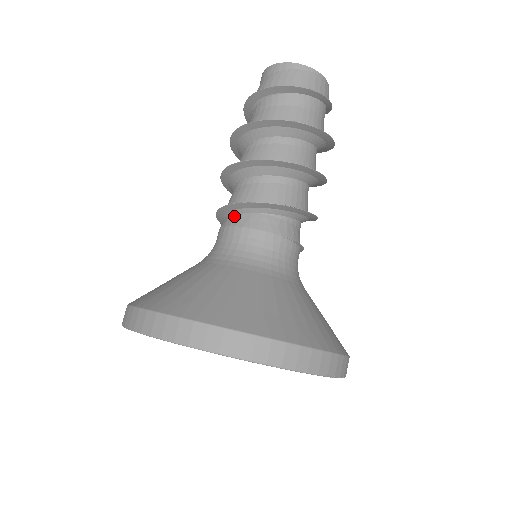
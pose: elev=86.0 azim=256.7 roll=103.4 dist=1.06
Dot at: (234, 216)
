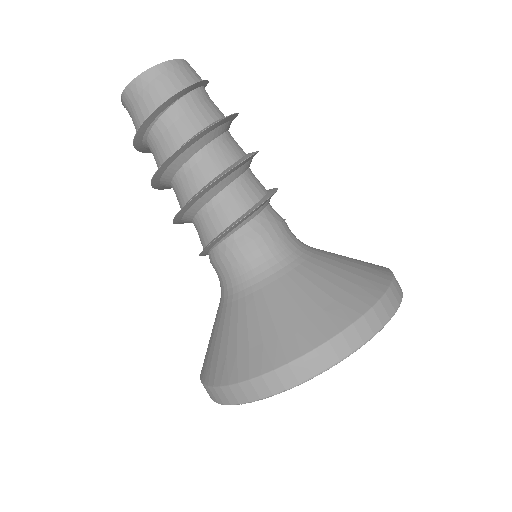
Dot at: (233, 237)
